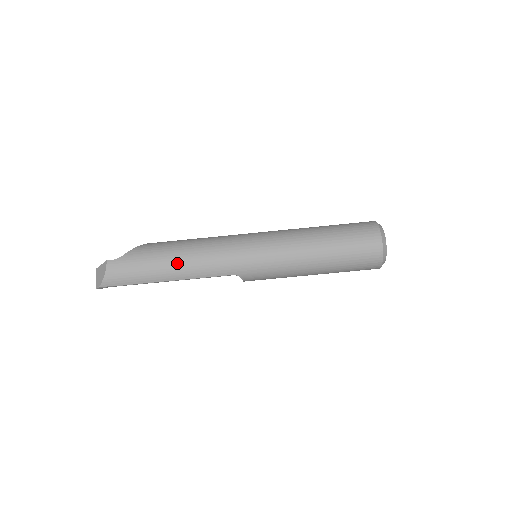
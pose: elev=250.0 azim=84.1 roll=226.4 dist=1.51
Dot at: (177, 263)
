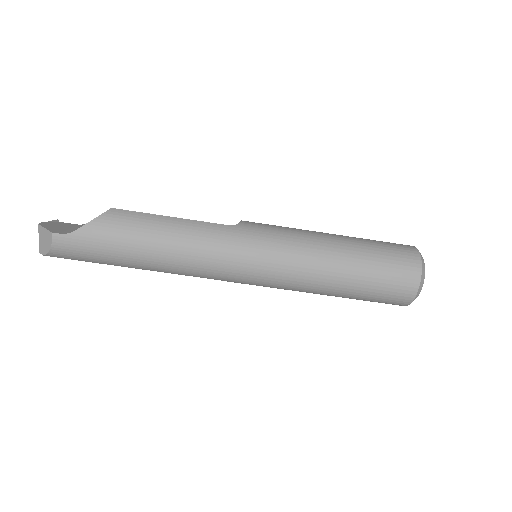
Dot at: (151, 259)
